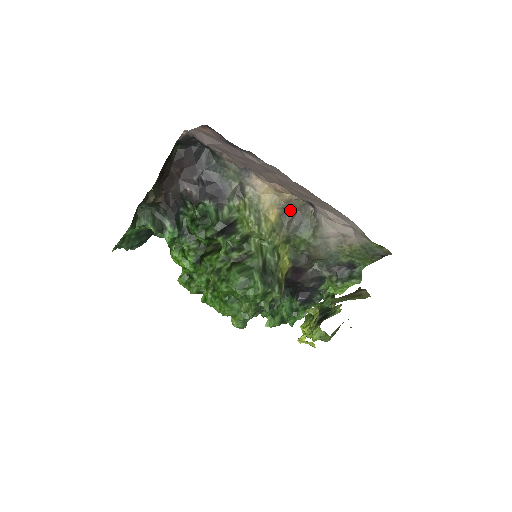
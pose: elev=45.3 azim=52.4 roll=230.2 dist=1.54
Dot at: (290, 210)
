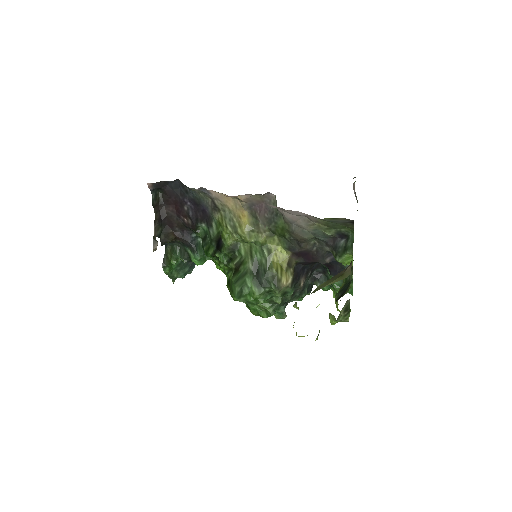
Dot at: (256, 206)
